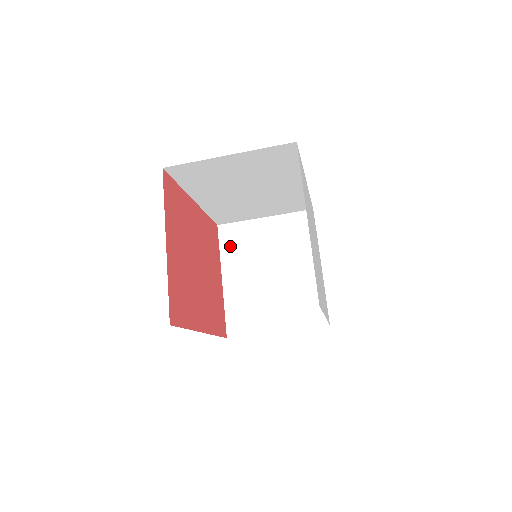
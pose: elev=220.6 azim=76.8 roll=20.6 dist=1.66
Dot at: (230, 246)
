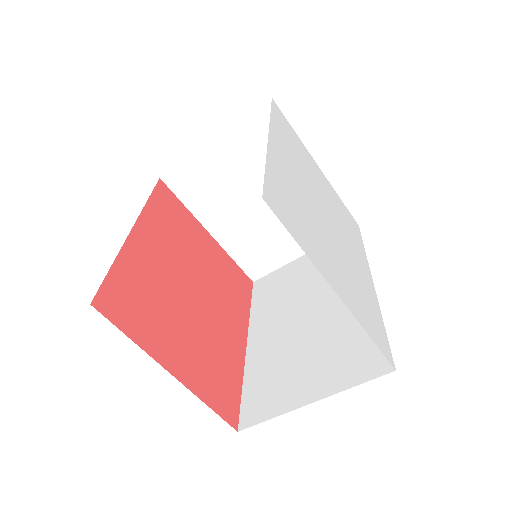
Dot at: (193, 195)
